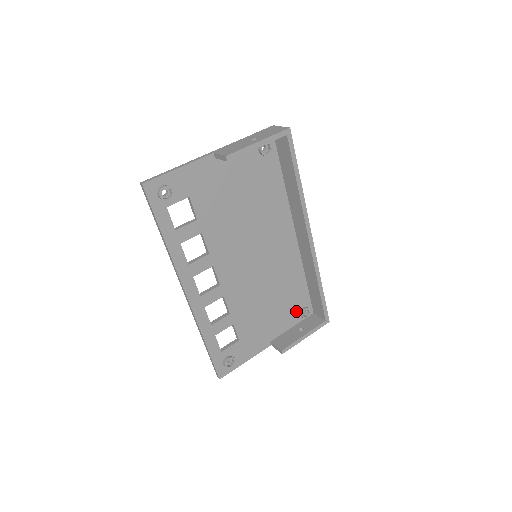
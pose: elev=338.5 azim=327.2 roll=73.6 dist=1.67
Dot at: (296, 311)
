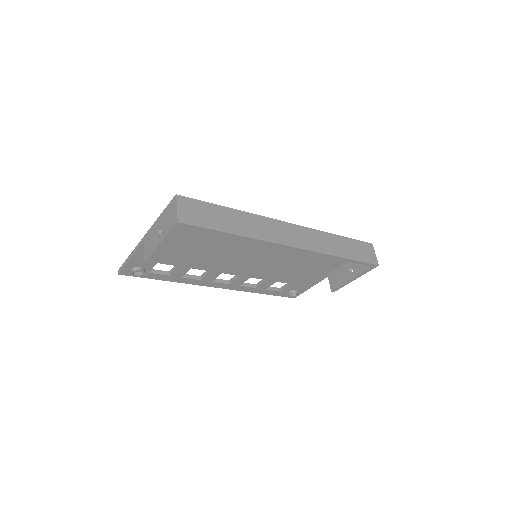
Dot at: occluded
